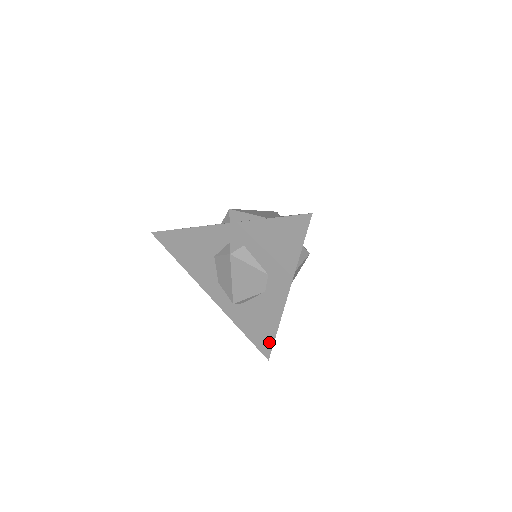
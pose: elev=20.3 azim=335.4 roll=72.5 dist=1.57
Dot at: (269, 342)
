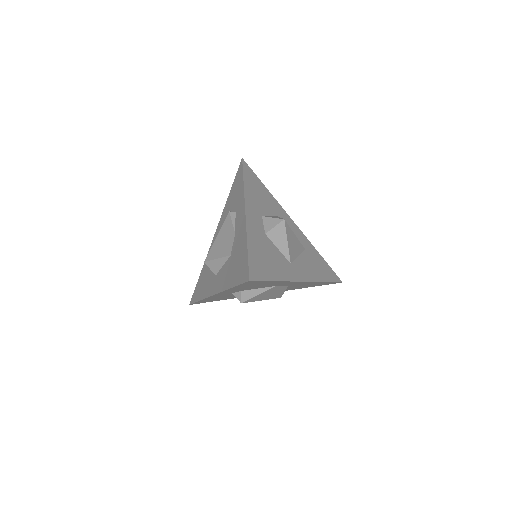
Dot at: occluded
